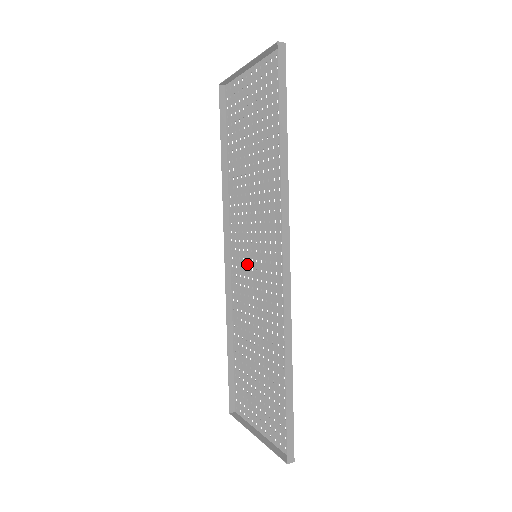
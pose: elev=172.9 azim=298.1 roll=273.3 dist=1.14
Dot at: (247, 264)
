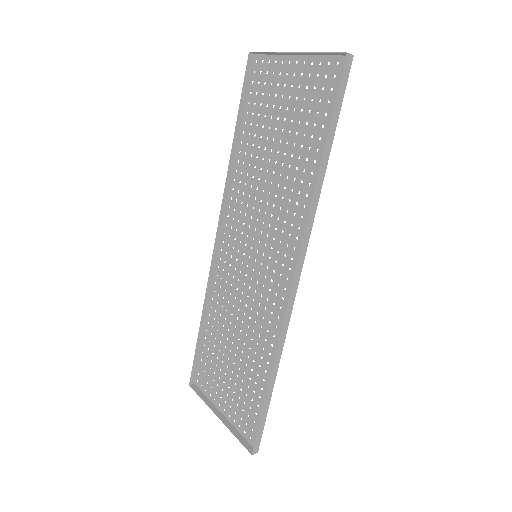
Dot at: (242, 258)
